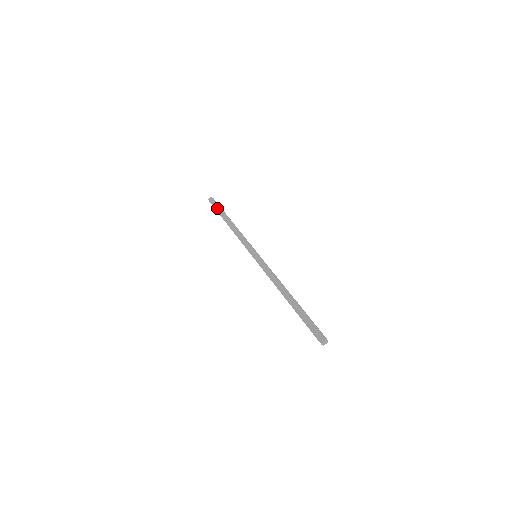
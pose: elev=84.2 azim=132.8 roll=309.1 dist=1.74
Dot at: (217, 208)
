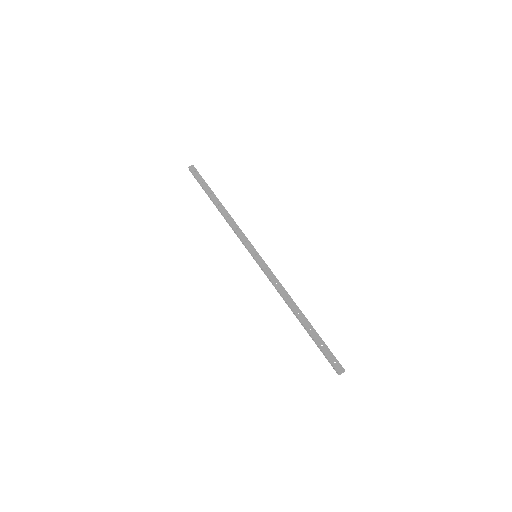
Dot at: (201, 182)
